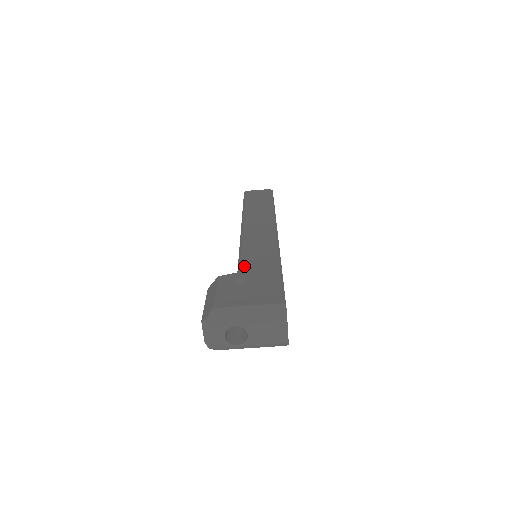
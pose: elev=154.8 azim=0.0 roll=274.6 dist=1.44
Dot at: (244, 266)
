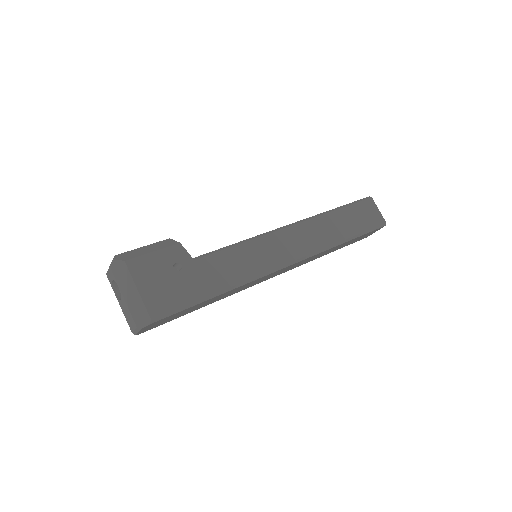
Dot at: (206, 260)
